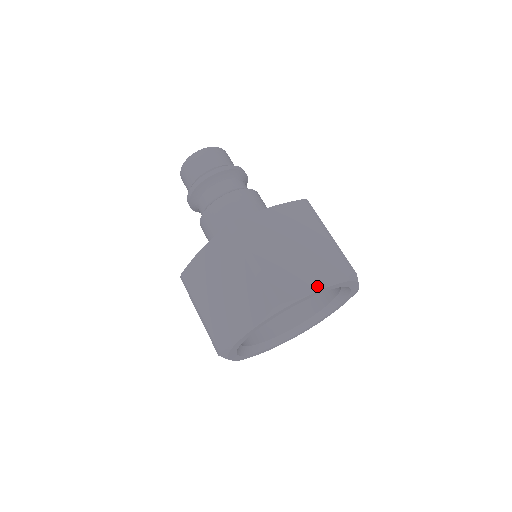
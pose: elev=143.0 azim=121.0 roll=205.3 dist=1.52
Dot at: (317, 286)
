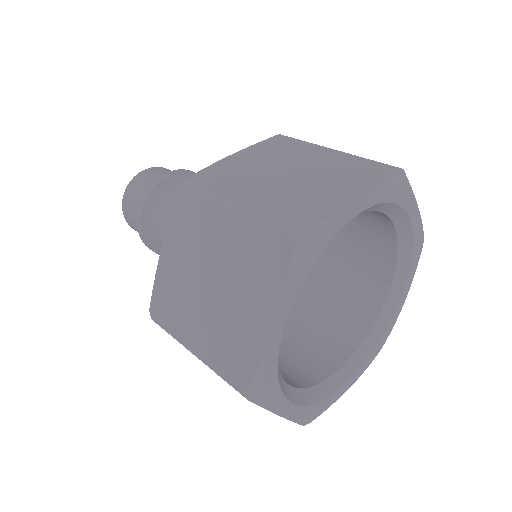
Dot at: (351, 195)
